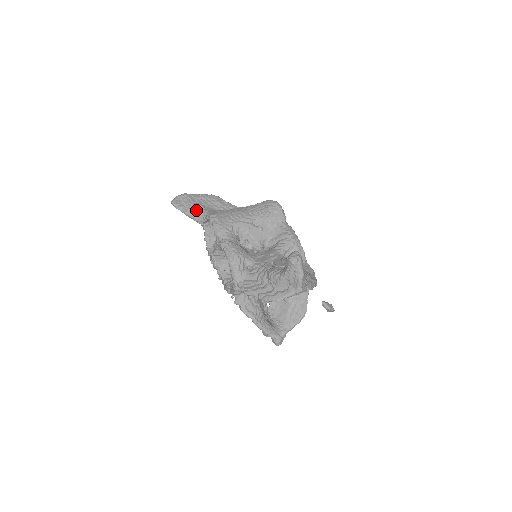
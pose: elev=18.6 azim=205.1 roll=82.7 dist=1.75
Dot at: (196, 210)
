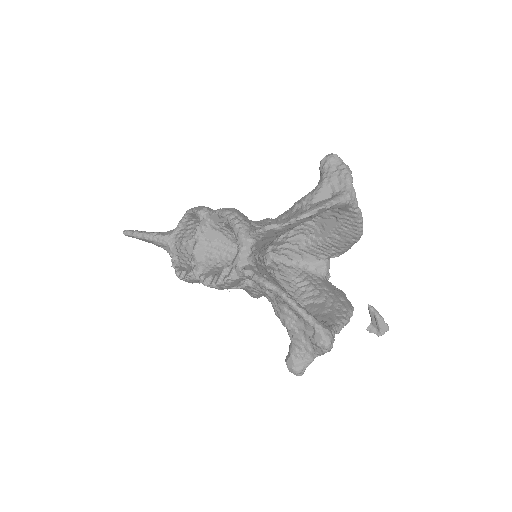
Dot at: (160, 232)
